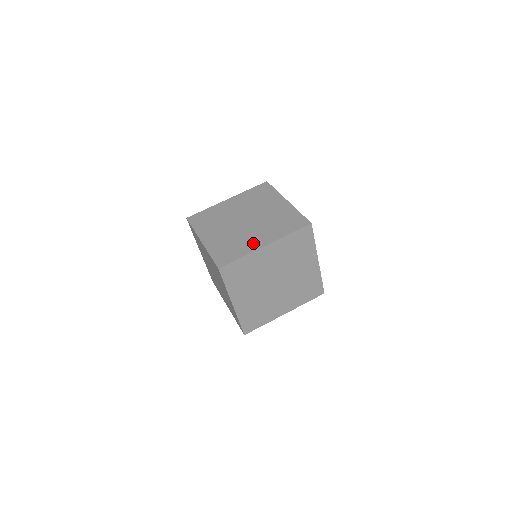
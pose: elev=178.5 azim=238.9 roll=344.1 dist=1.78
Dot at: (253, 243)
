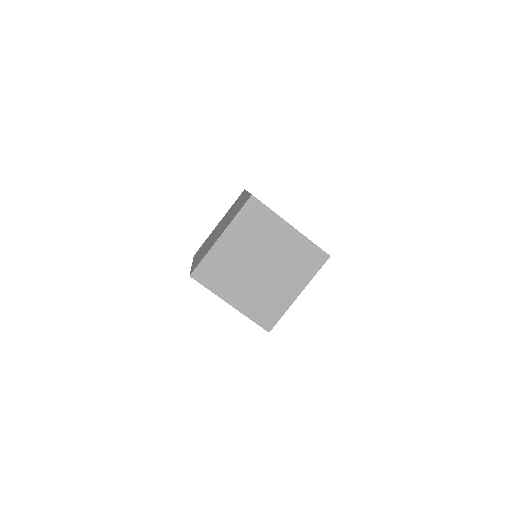
Dot at: occluded
